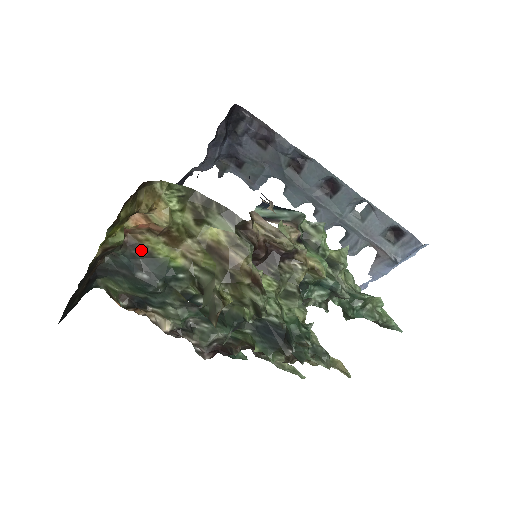
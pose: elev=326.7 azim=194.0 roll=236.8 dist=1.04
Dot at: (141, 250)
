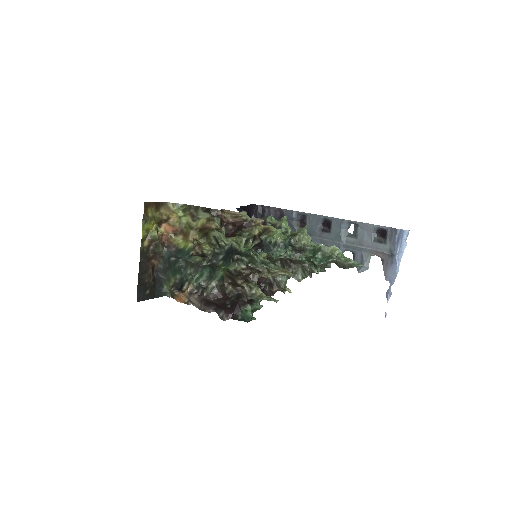
Dot at: (173, 248)
